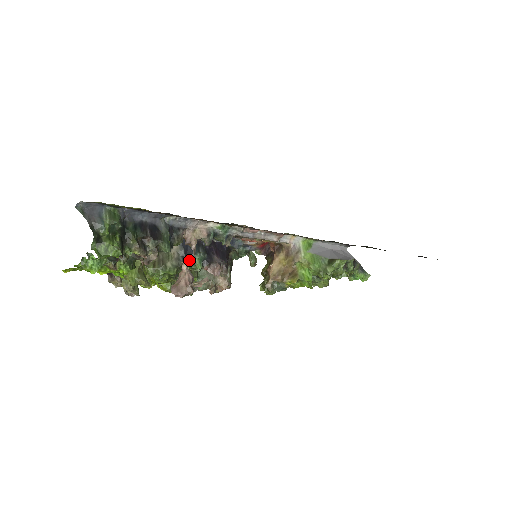
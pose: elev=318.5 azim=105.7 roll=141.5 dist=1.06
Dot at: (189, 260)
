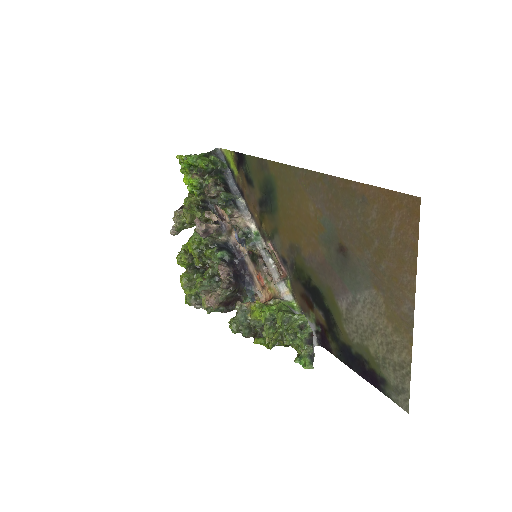
Dot at: (219, 248)
